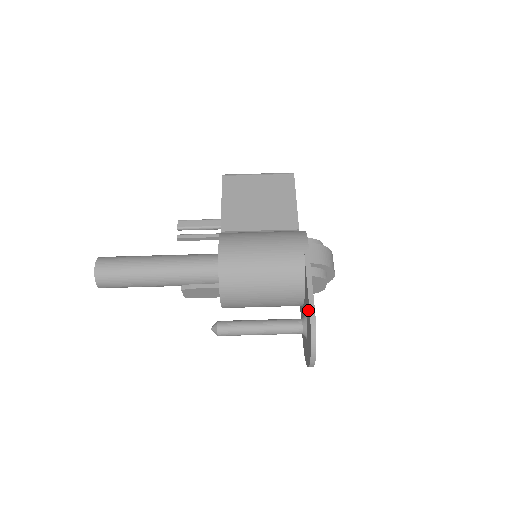
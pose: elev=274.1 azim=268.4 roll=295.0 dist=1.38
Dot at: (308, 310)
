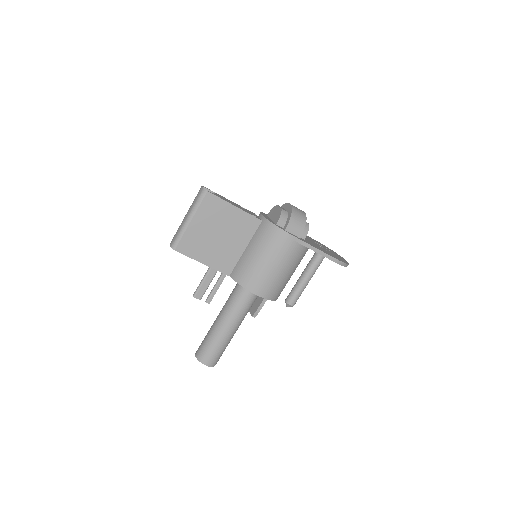
Dot at: occluded
